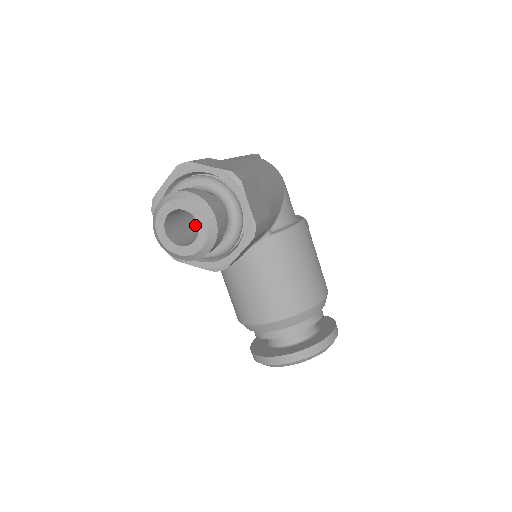
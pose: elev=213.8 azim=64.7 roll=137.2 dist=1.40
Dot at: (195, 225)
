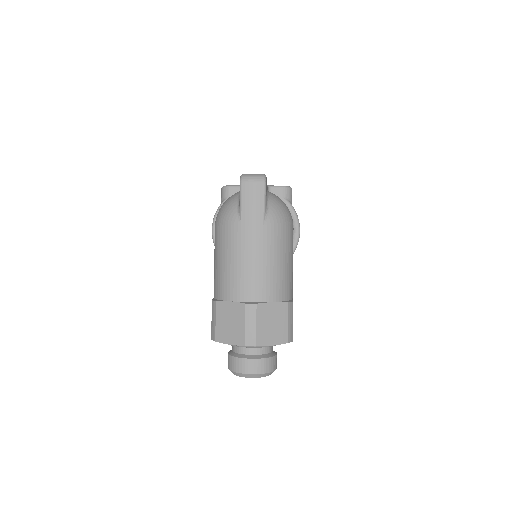
Dot at: occluded
